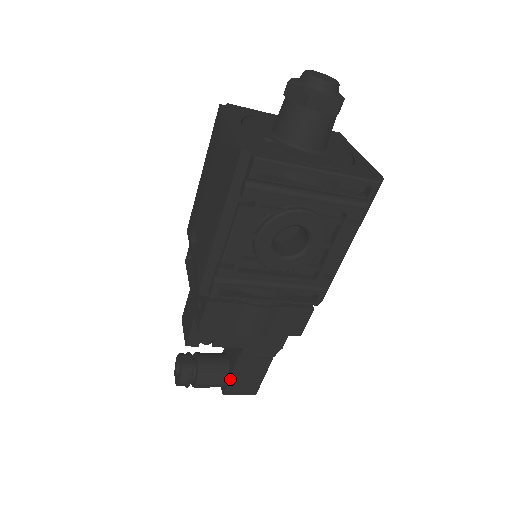
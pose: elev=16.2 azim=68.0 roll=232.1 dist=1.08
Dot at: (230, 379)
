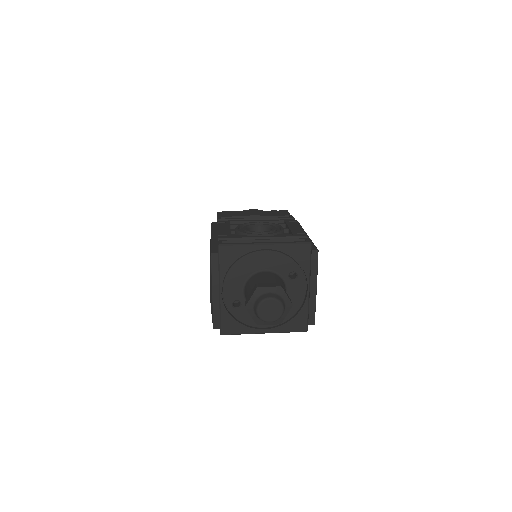
Dot at: occluded
